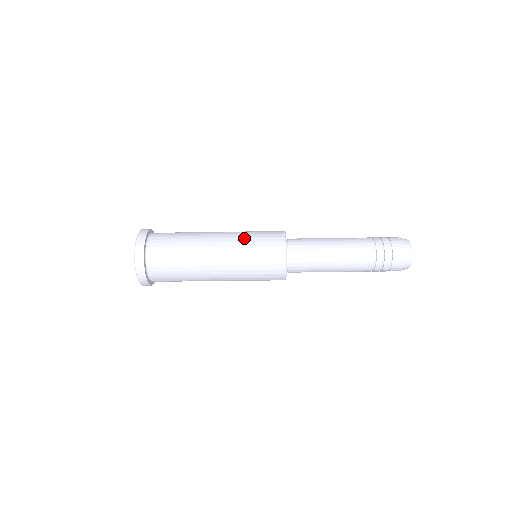
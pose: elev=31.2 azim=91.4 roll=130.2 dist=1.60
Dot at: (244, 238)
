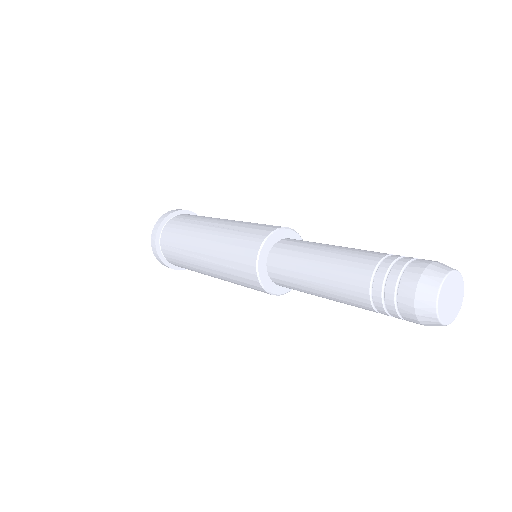
Dot at: (221, 253)
